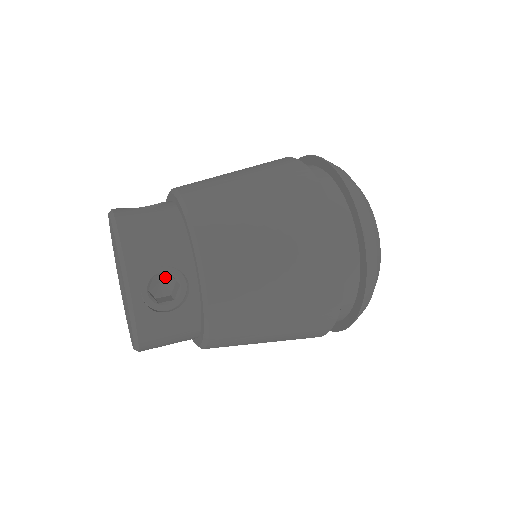
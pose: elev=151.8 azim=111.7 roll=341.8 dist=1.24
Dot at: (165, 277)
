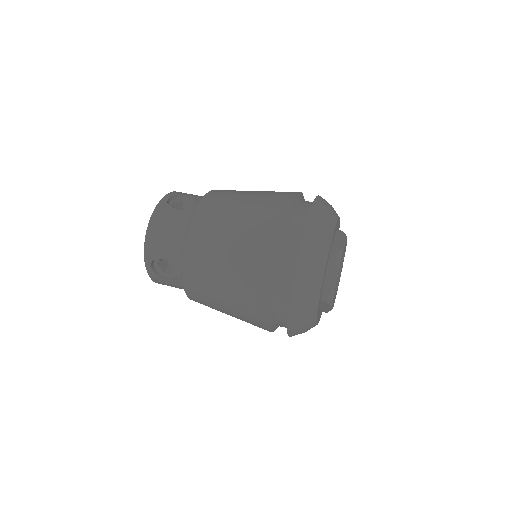
Dot at: occluded
